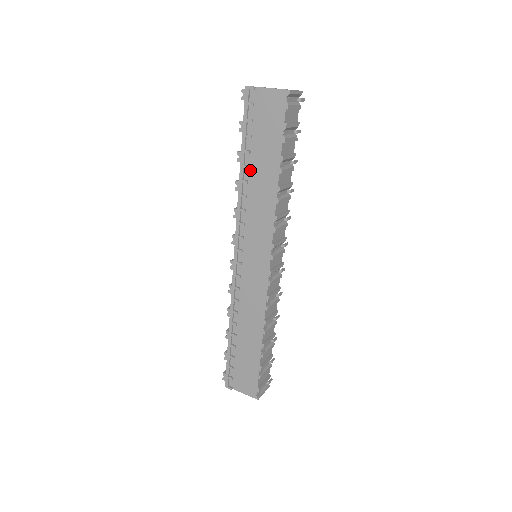
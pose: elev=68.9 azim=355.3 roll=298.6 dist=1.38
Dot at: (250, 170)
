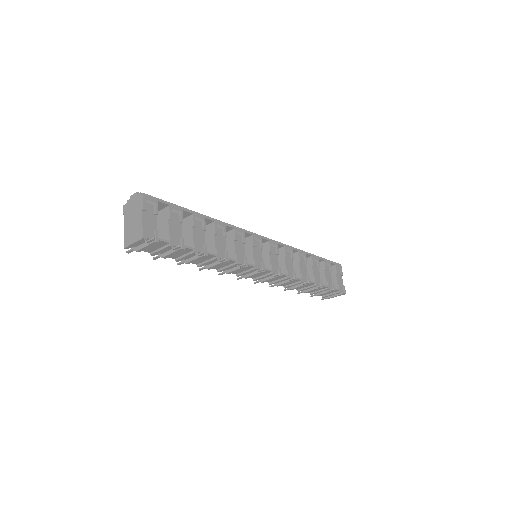
Dot at: occluded
